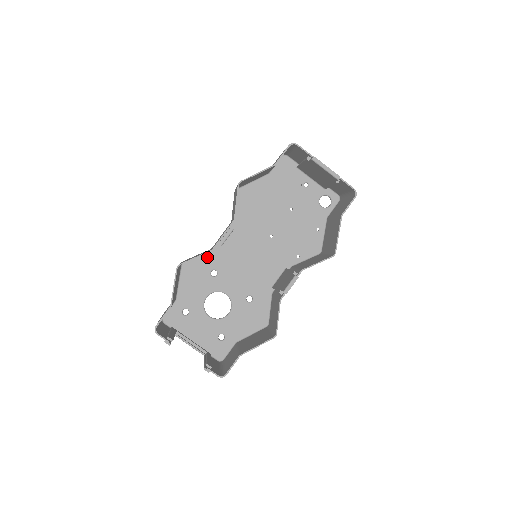
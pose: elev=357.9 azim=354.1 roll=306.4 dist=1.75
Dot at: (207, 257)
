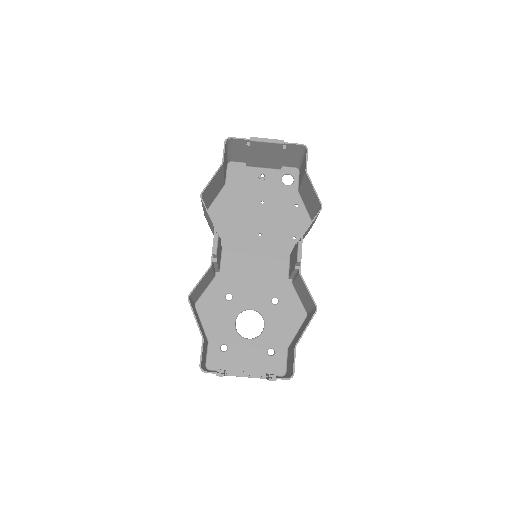
Dot at: (214, 286)
